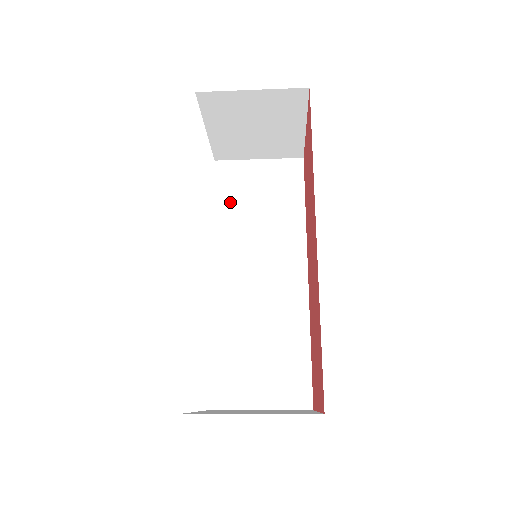
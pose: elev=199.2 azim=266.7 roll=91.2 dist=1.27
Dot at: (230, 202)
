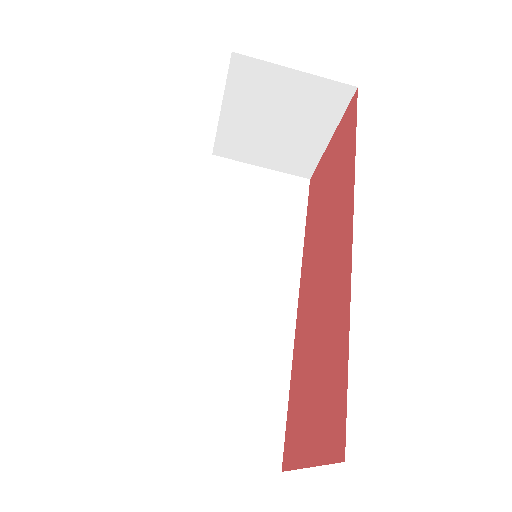
Dot at: (221, 201)
